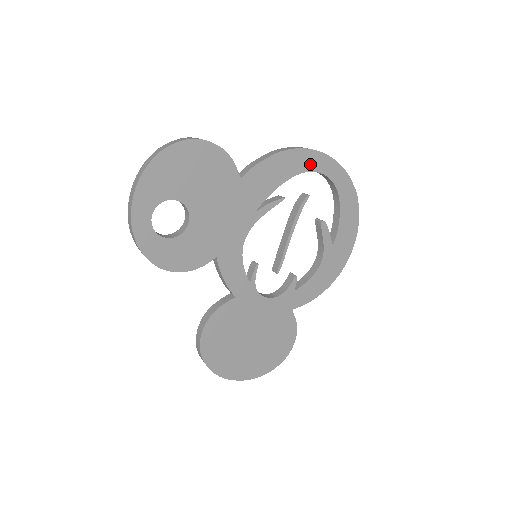
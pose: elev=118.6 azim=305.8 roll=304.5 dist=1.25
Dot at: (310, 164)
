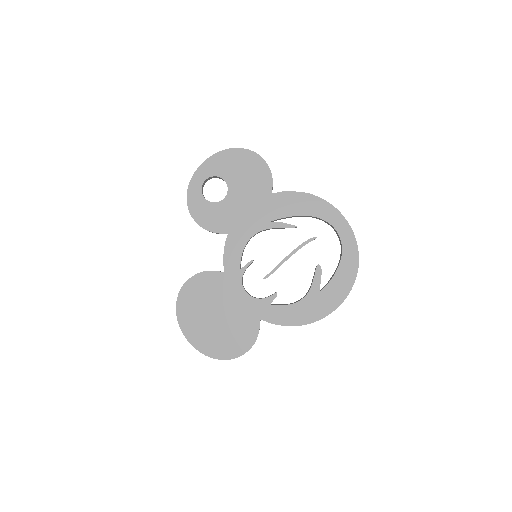
Dot at: (328, 216)
